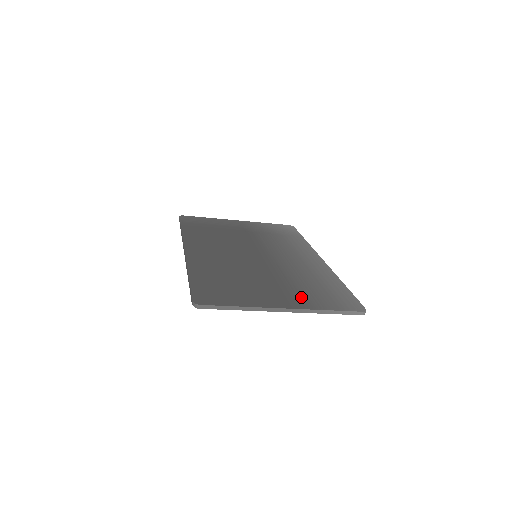
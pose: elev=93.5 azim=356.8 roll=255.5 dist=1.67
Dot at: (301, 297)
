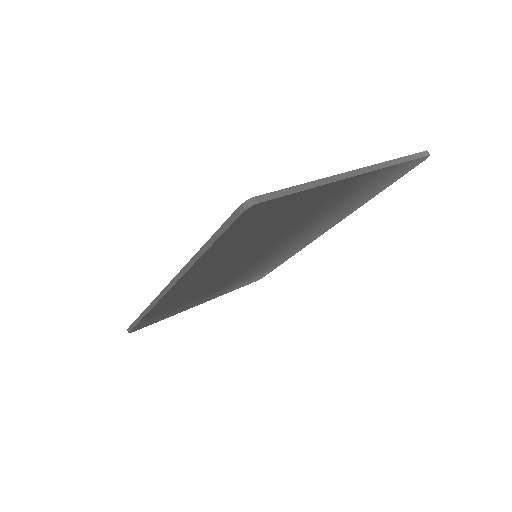
Dot at: occluded
